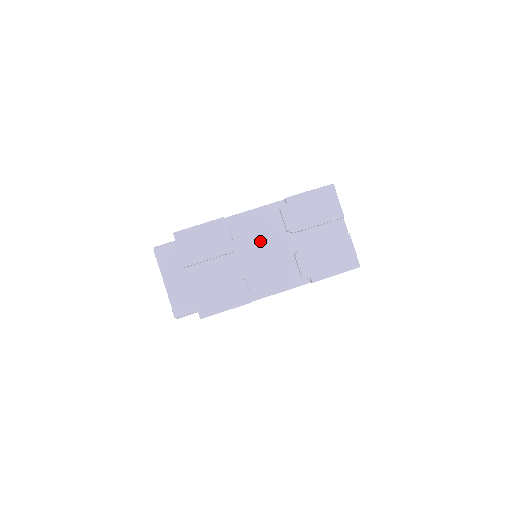
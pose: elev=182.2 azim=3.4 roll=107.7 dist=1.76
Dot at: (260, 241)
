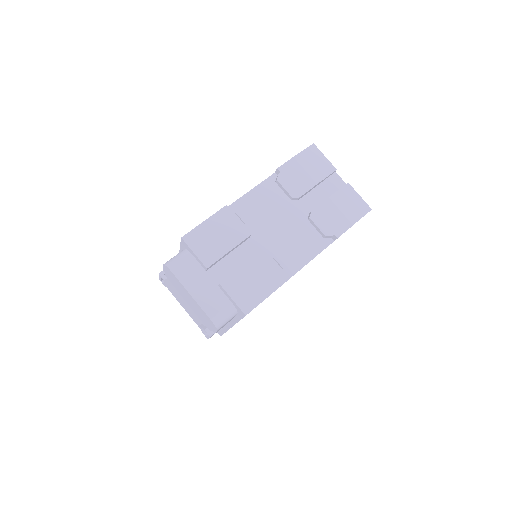
Dot at: (270, 218)
